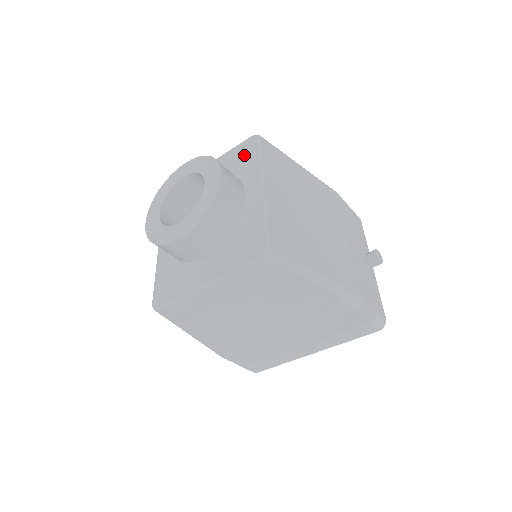
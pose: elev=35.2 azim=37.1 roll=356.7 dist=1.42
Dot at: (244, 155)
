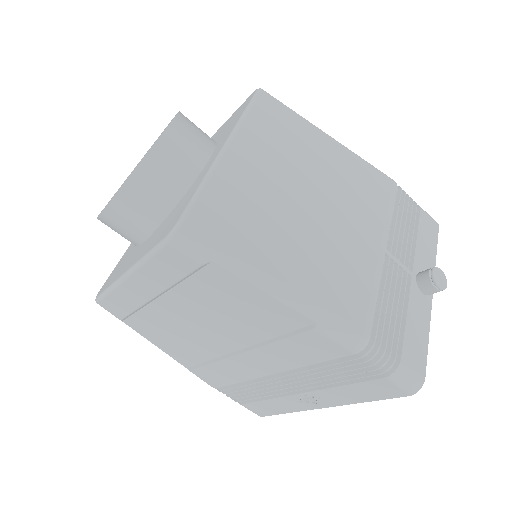
Dot at: (236, 115)
